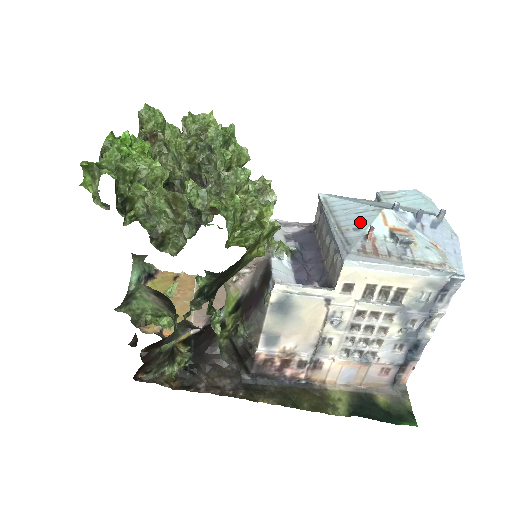
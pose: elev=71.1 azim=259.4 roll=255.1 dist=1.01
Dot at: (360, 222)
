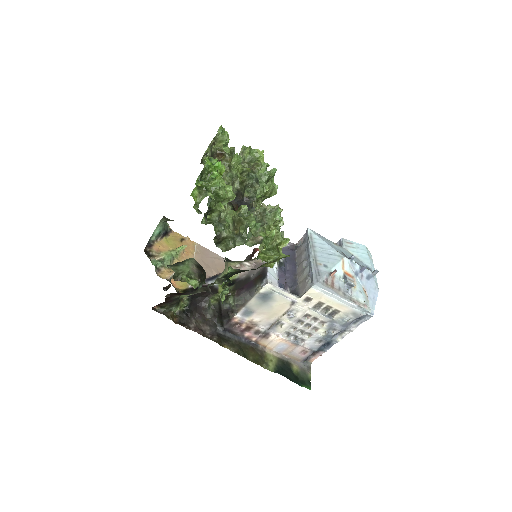
Dot at: (329, 262)
